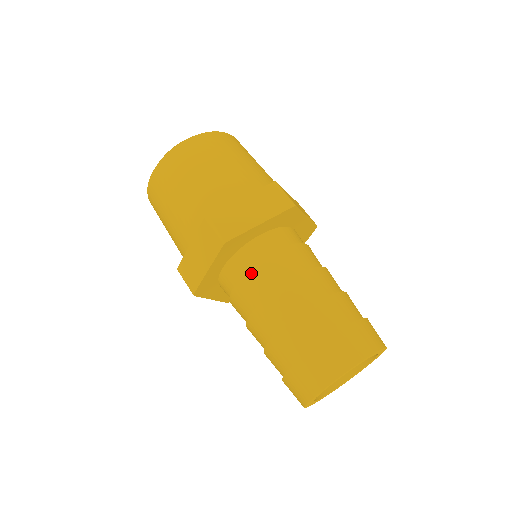
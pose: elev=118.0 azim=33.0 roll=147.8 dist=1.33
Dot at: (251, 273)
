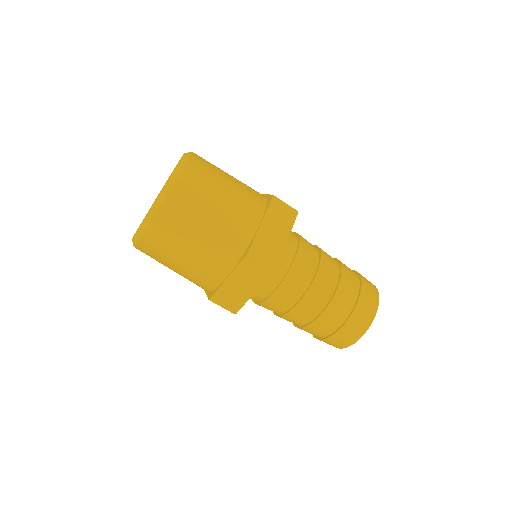
Dot at: (262, 305)
